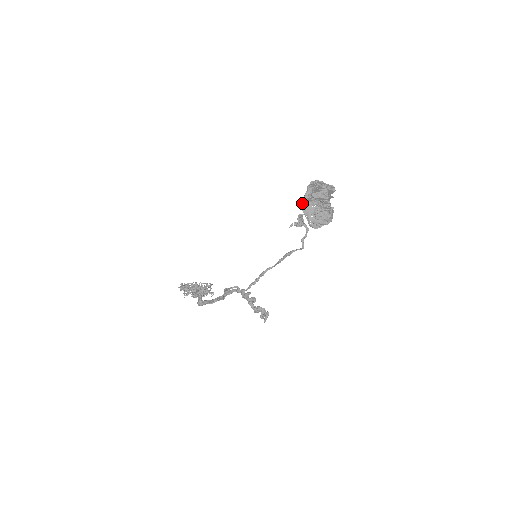
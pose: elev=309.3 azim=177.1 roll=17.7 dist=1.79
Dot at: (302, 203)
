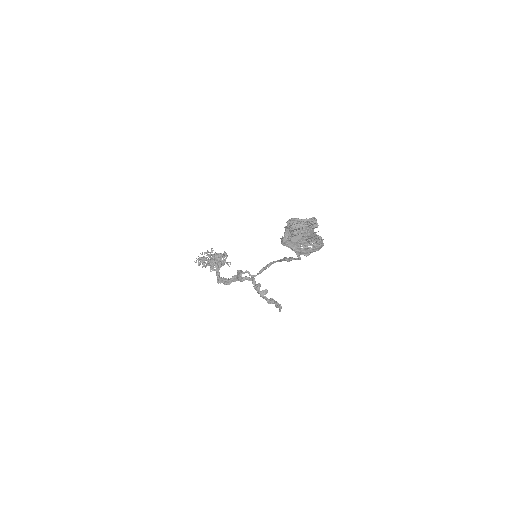
Dot at: occluded
